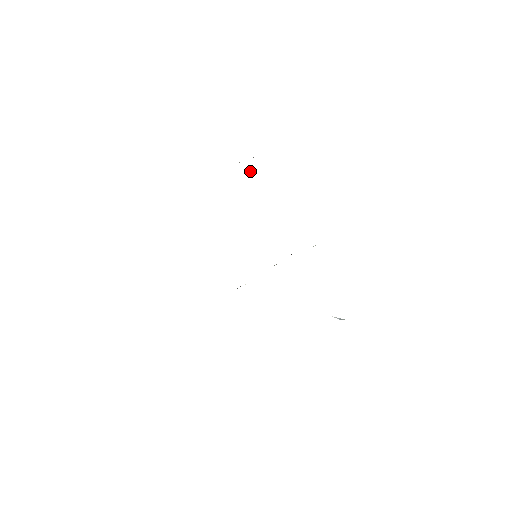
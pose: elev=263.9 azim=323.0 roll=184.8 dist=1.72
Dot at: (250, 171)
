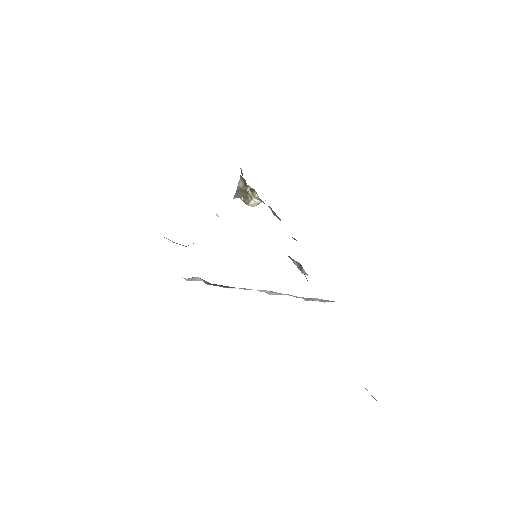
Dot at: (244, 200)
